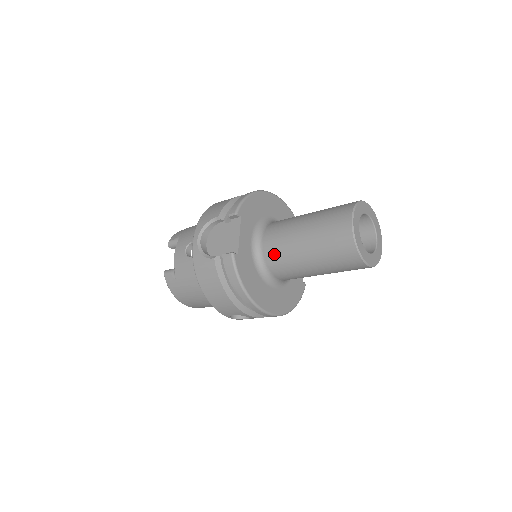
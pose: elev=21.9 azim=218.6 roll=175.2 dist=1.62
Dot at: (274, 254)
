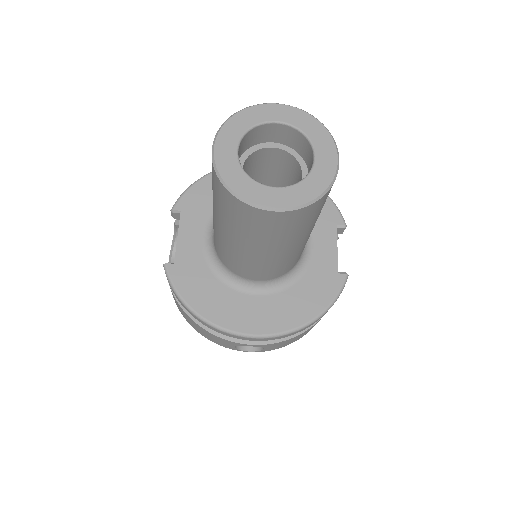
Dot at: (217, 246)
